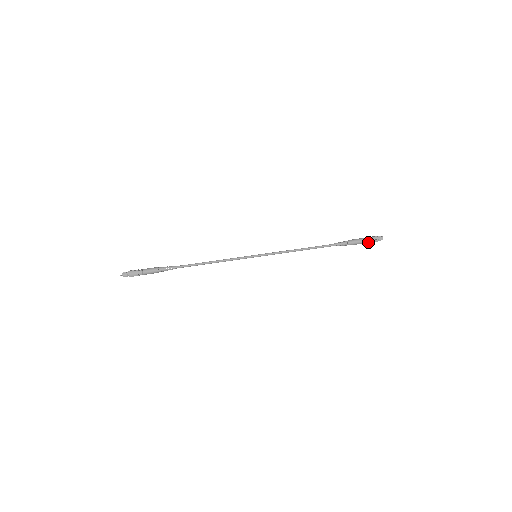
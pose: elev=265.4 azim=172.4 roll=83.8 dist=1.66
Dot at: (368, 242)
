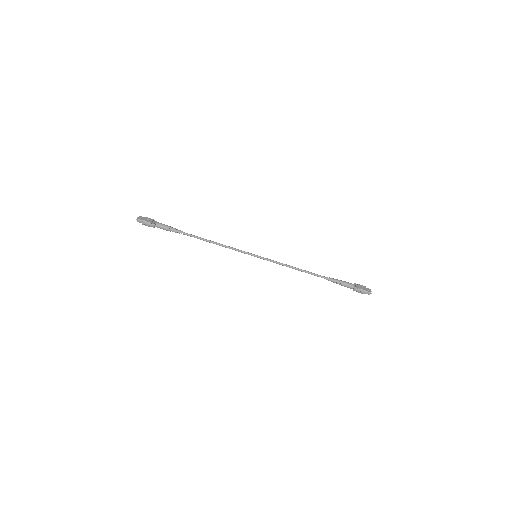
Dot at: (356, 290)
